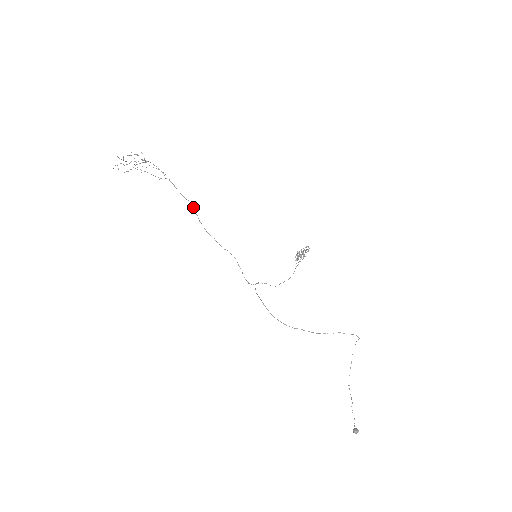
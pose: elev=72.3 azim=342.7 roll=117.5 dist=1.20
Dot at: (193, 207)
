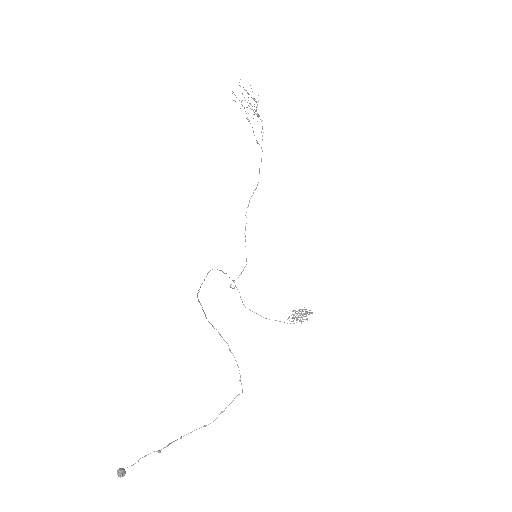
Dot at: (257, 185)
